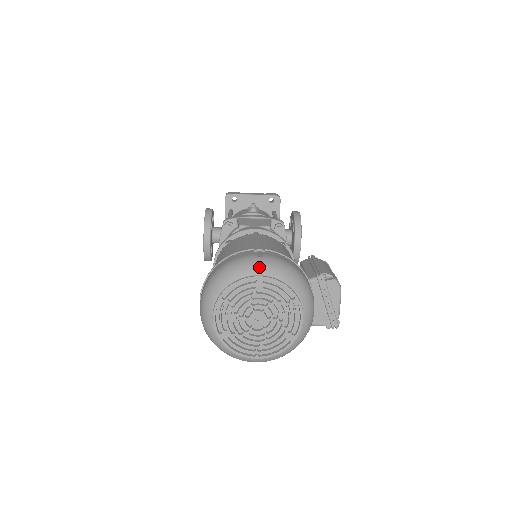
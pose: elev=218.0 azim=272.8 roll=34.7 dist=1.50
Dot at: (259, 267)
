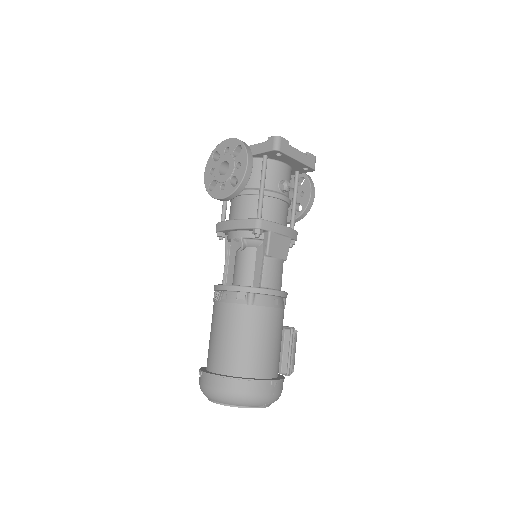
Dot at: (267, 404)
